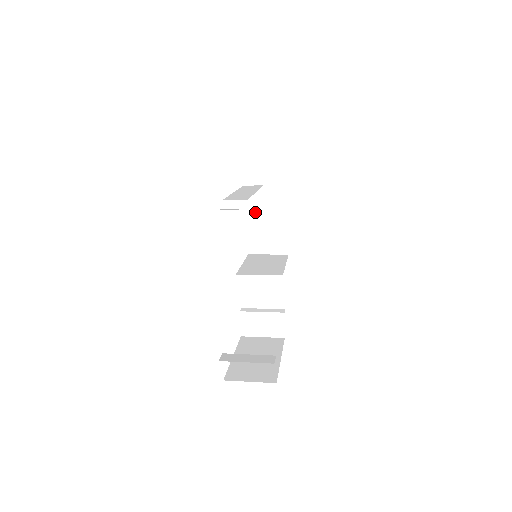
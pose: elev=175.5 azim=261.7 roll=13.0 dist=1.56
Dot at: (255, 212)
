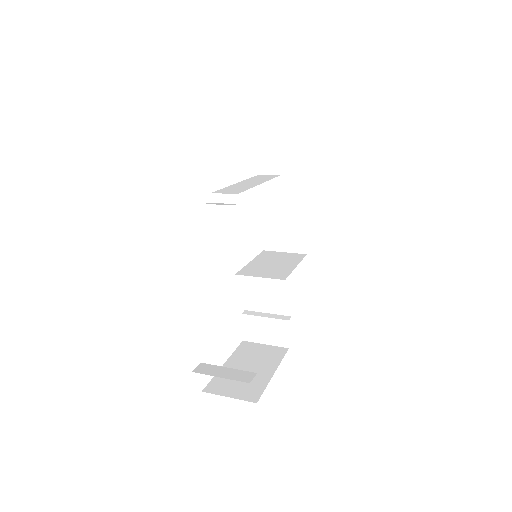
Dot at: (272, 204)
